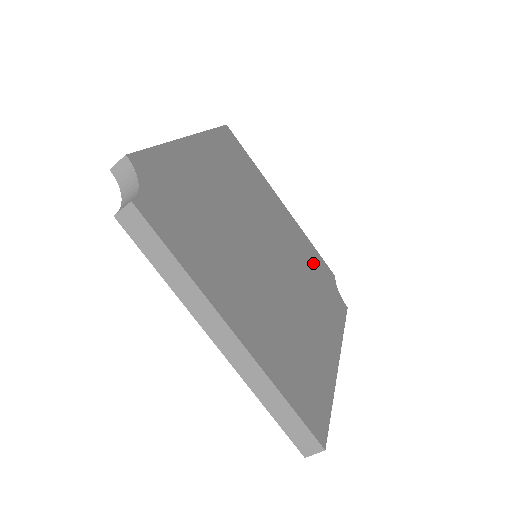
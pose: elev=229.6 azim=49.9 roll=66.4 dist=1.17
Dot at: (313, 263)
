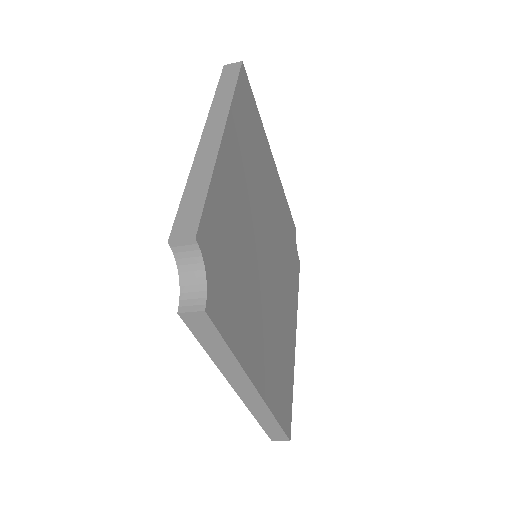
Dot at: (287, 229)
